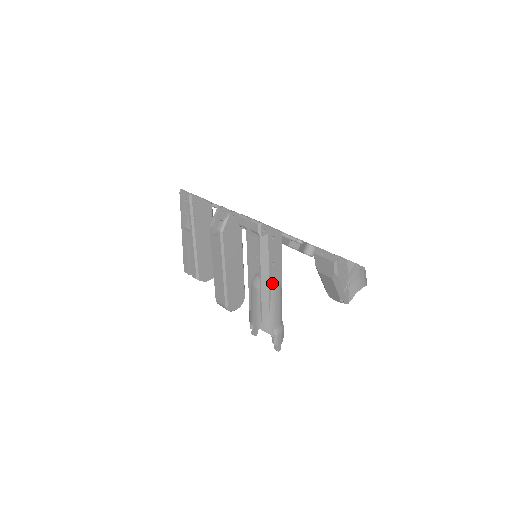
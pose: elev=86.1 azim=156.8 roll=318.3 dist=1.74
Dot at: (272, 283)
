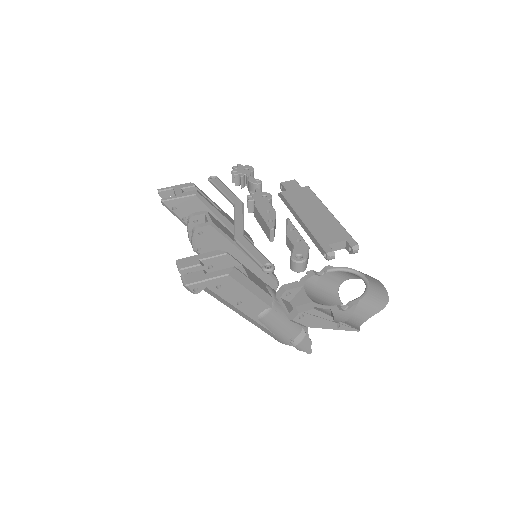
Dot at: (254, 314)
